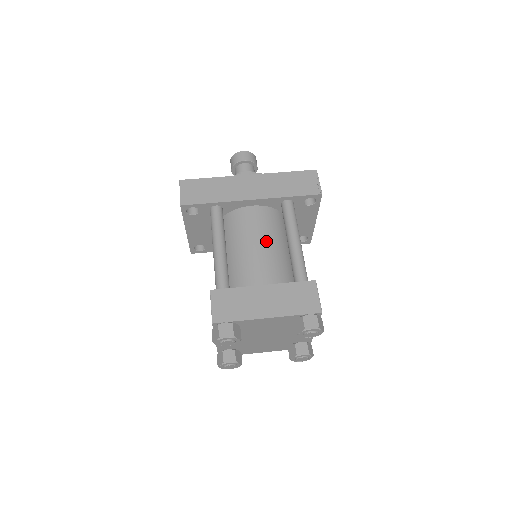
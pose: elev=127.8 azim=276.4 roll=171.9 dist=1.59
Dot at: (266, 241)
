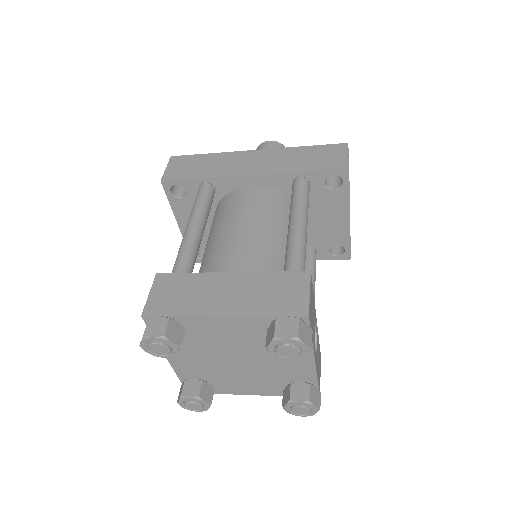
Dot at: (259, 225)
